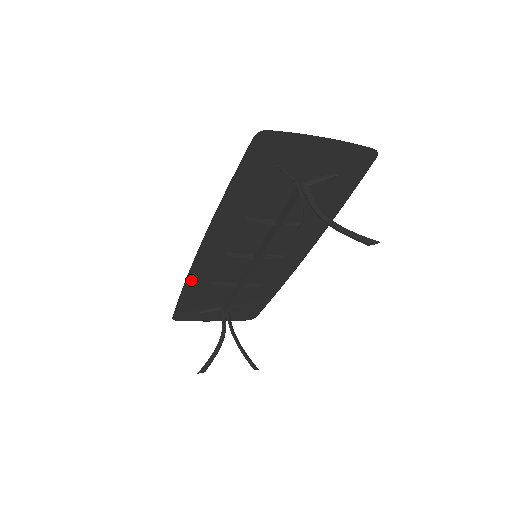
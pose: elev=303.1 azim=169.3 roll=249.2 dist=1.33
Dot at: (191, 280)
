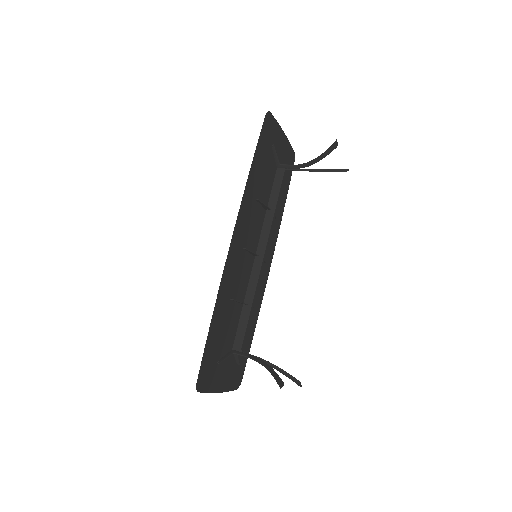
Dot at: (219, 297)
